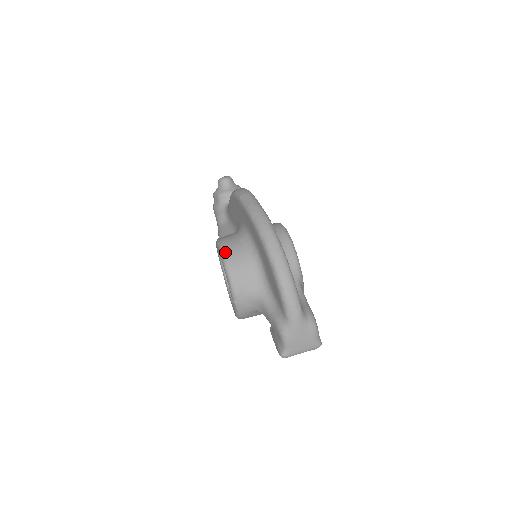
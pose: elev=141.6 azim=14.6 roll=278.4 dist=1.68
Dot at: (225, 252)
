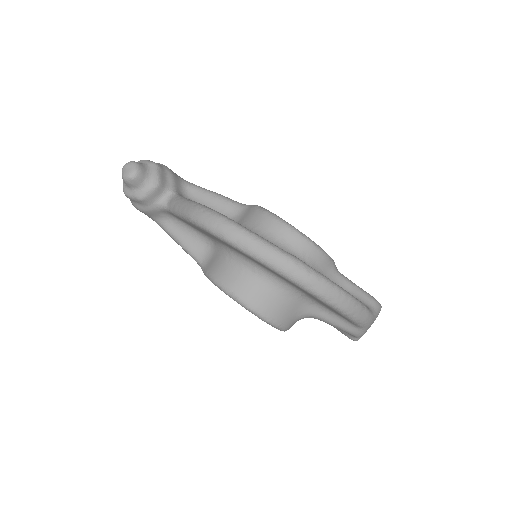
Dot at: (252, 306)
